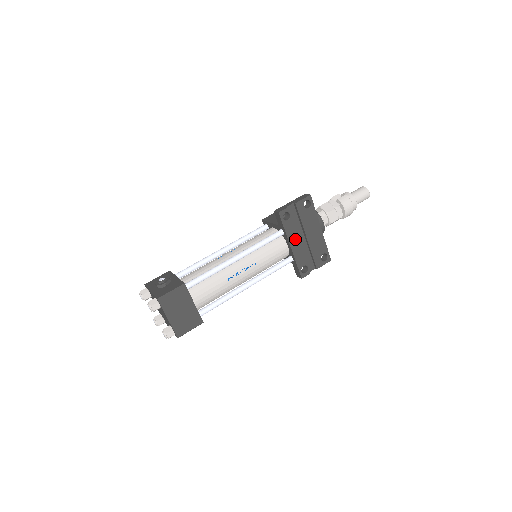
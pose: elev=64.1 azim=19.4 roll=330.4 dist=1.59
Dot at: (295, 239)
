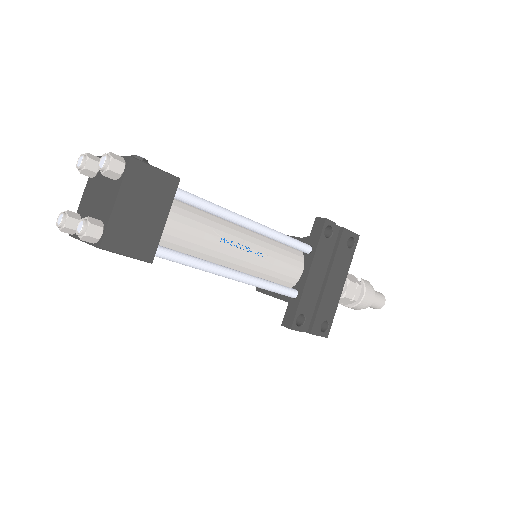
Dot at: (318, 269)
